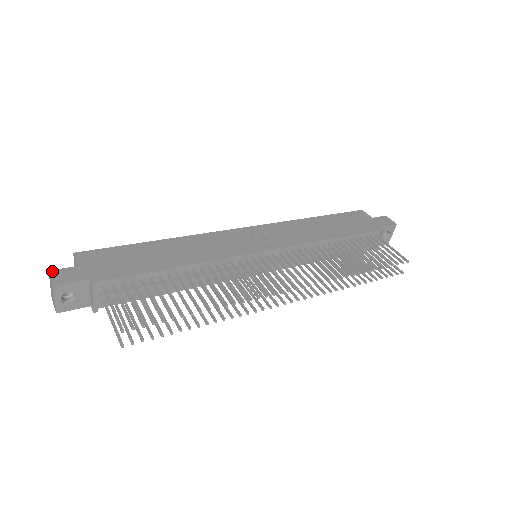
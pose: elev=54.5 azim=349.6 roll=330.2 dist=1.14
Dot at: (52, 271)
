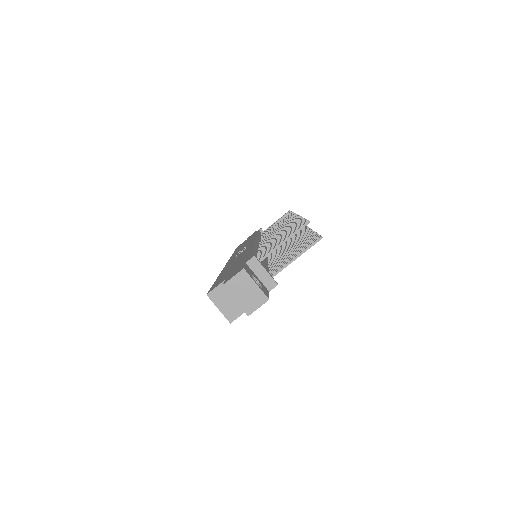
Dot at: (224, 283)
